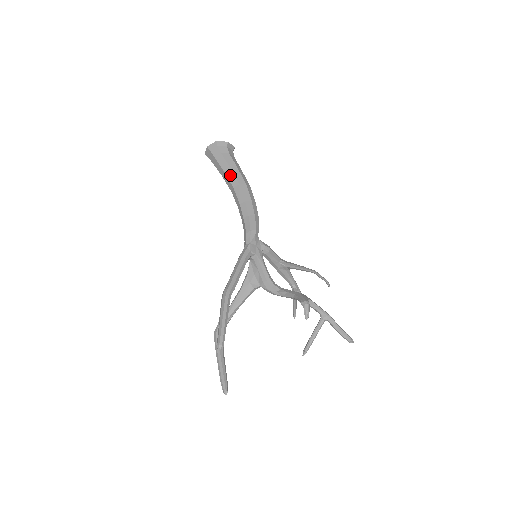
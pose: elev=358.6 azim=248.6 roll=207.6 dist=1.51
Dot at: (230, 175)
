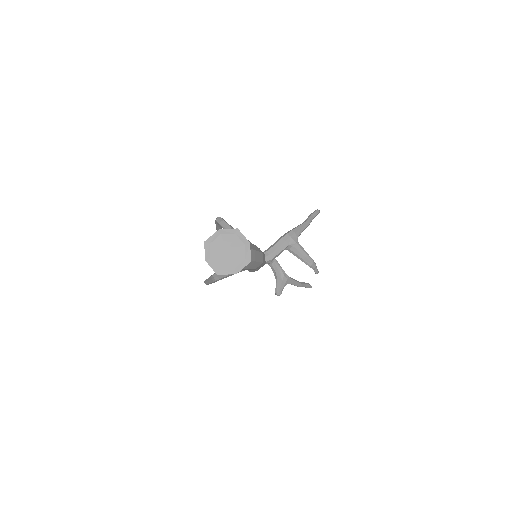
Dot at: occluded
